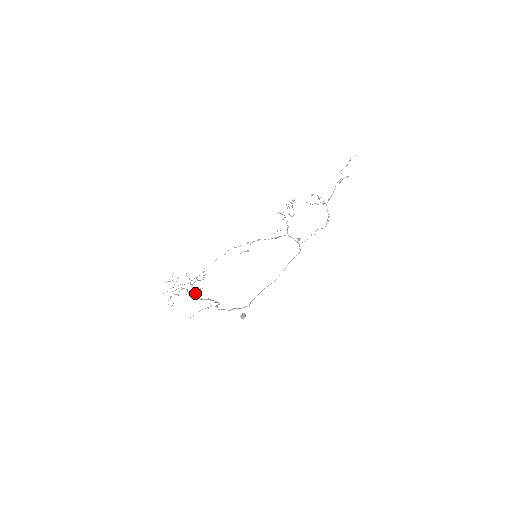
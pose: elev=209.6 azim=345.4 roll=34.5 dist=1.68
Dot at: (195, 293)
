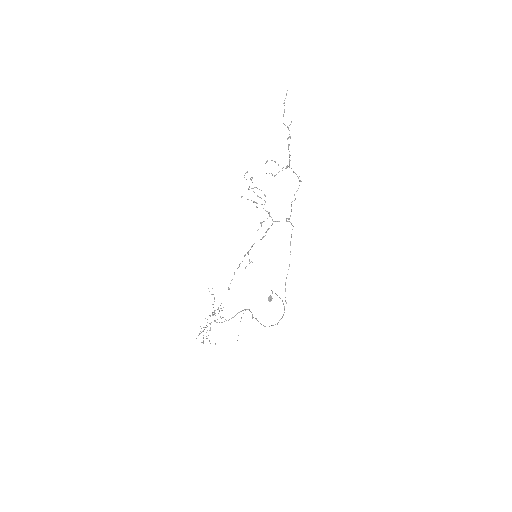
Dot at: occluded
